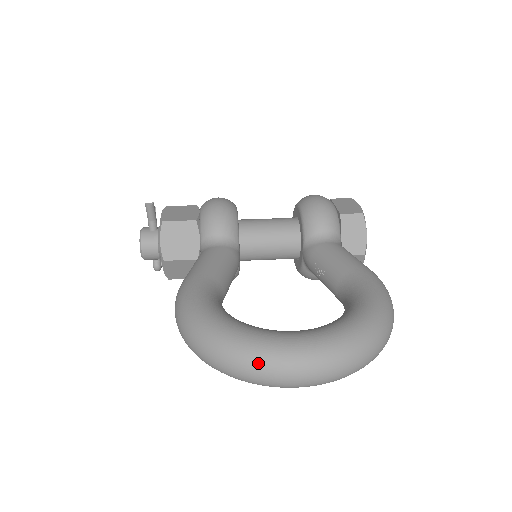
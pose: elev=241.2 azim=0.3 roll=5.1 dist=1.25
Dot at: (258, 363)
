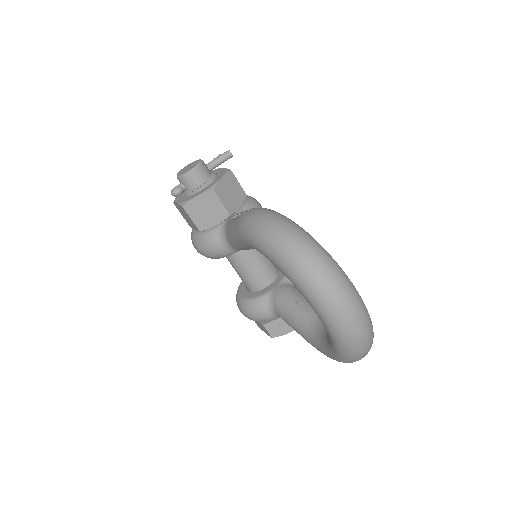
Dot at: (343, 281)
